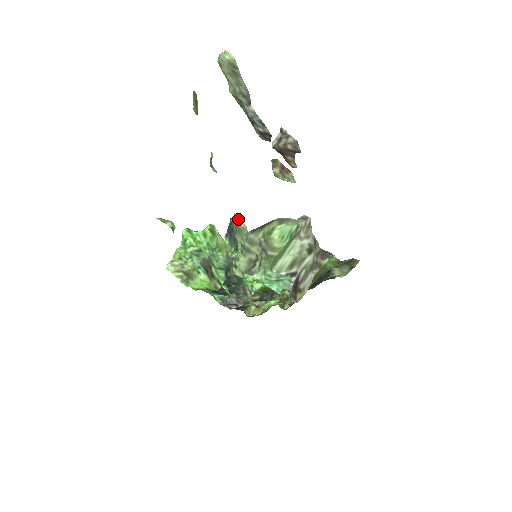
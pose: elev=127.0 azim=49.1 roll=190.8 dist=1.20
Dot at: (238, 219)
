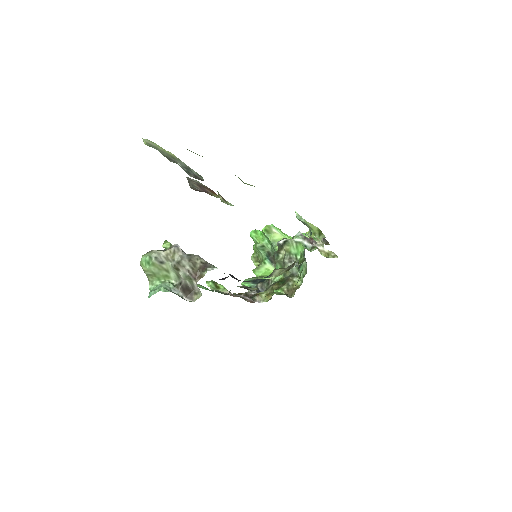
Dot at: (299, 216)
